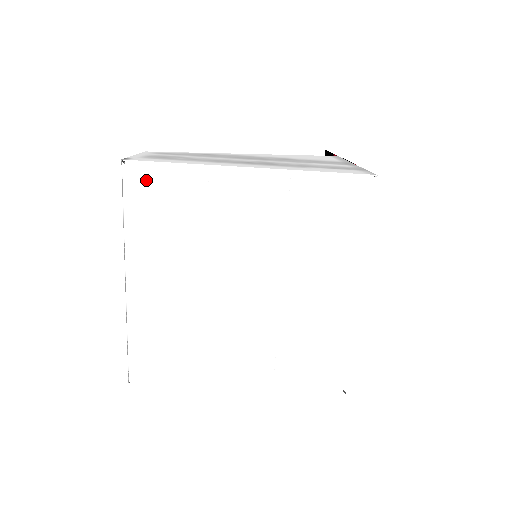
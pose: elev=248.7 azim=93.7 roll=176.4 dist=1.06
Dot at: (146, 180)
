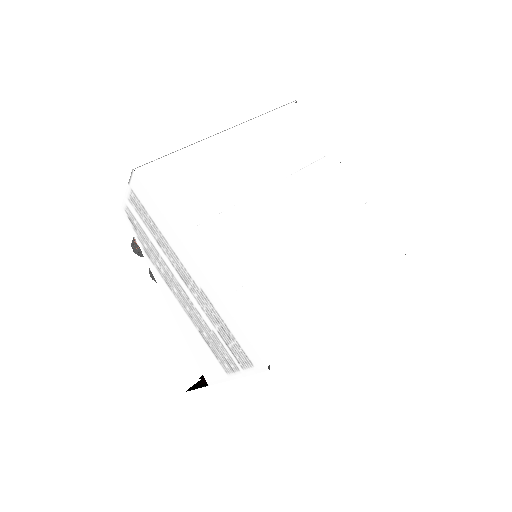
Dot at: (297, 119)
